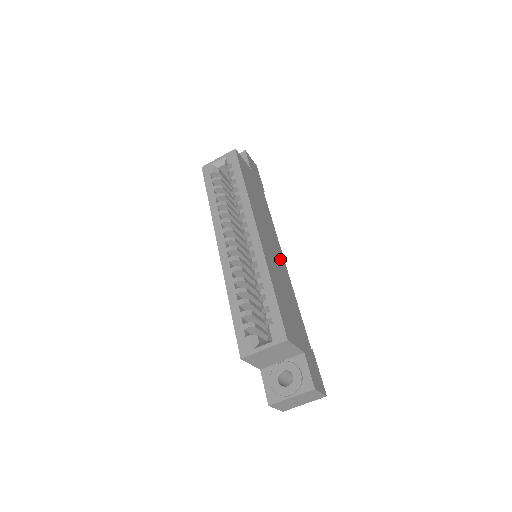
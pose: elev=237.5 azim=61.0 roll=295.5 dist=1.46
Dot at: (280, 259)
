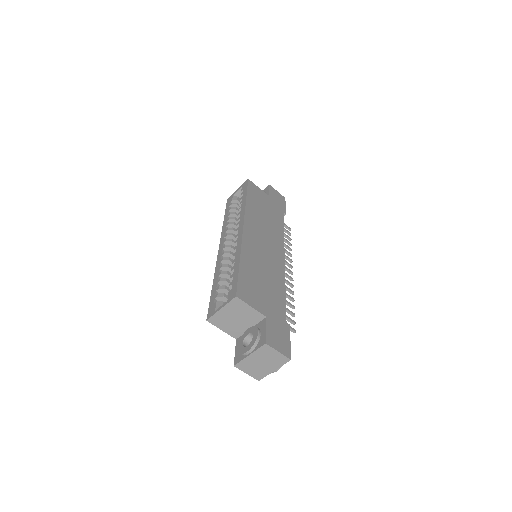
Dot at: (275, 256)
